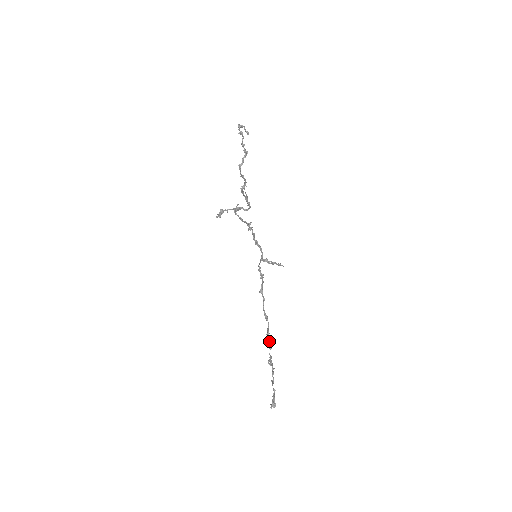
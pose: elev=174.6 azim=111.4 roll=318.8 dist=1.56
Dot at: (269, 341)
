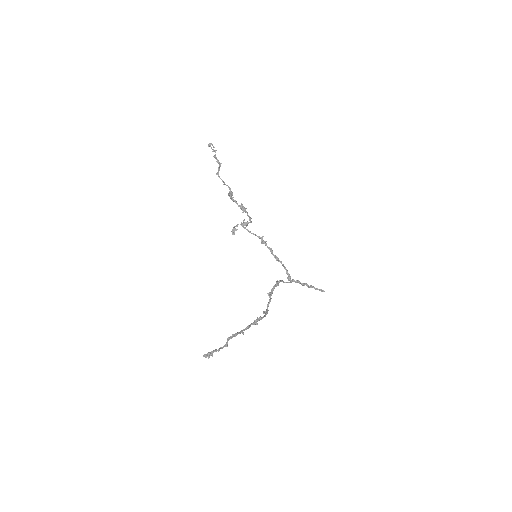
Dot at: (251, 324)
